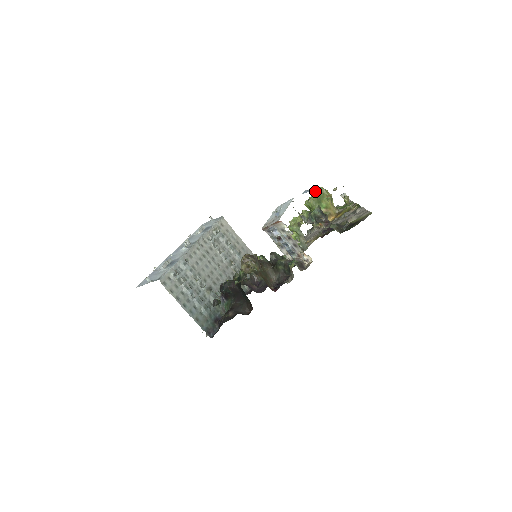
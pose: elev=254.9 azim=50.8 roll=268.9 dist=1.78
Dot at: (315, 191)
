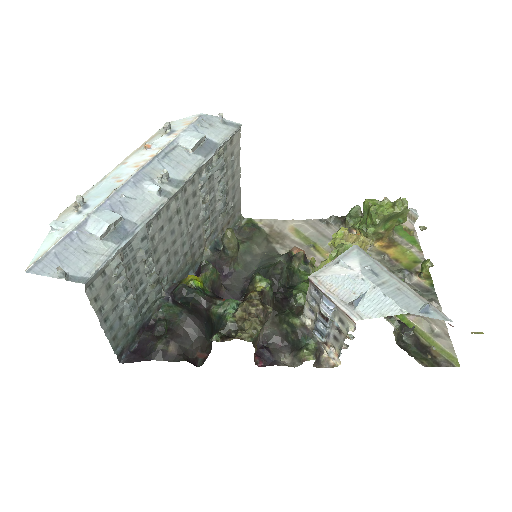
Dot at: (397, 203)
